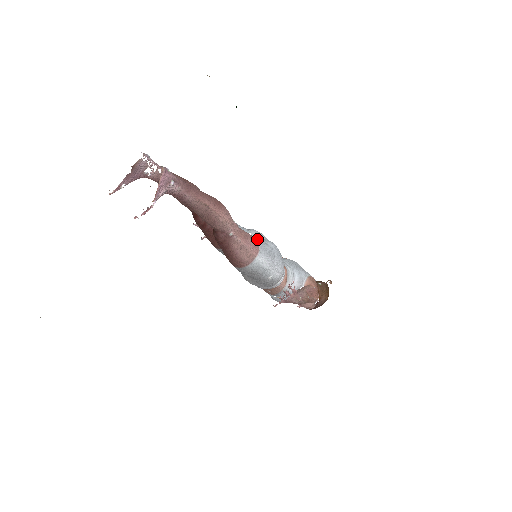
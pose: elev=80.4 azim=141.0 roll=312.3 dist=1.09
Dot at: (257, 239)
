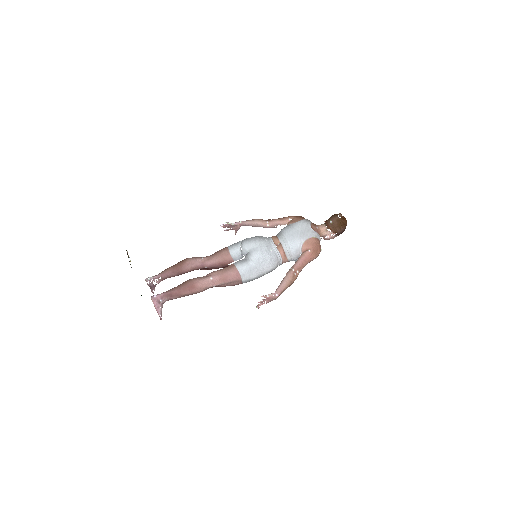
Dot at: (246, 253)
